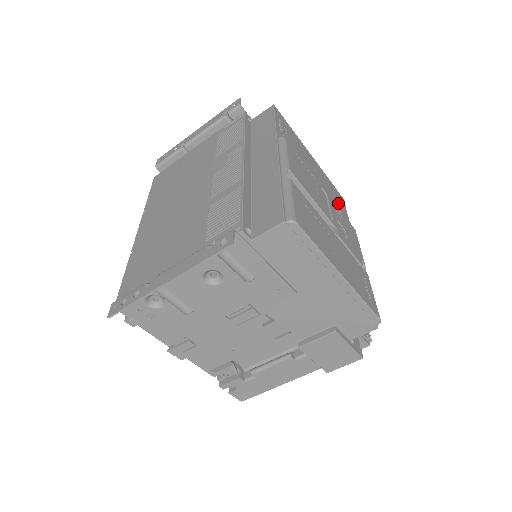
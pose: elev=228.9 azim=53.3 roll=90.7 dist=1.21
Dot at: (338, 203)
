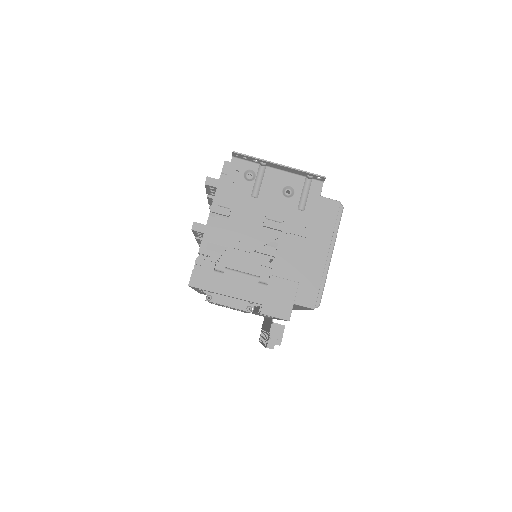
Dot at: occluded
